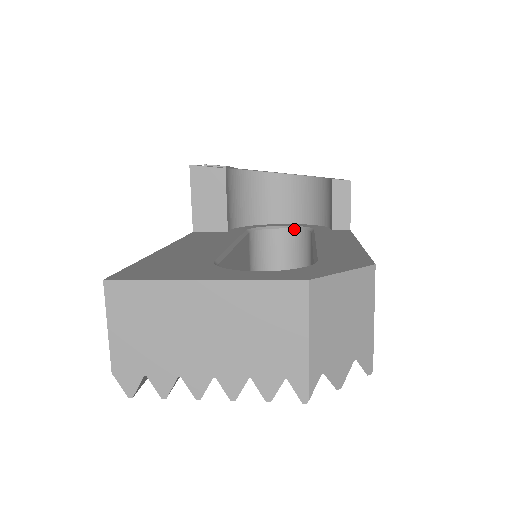
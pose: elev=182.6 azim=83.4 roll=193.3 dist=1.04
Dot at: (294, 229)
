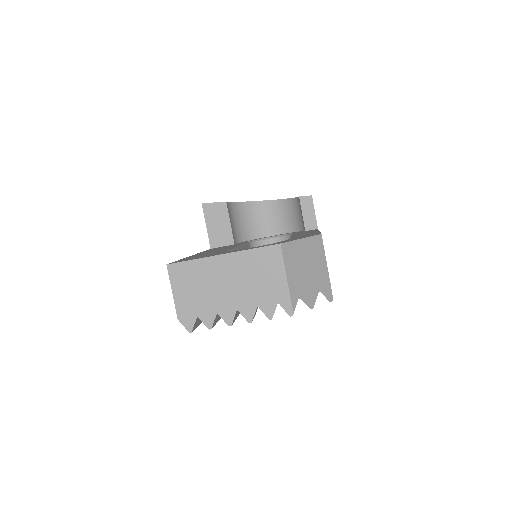
Dot at: (281, 237)
